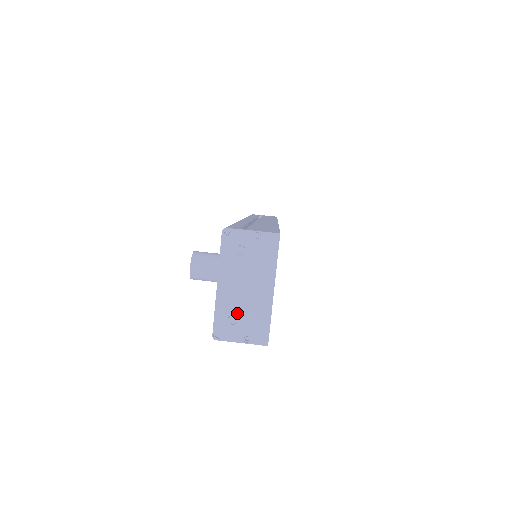
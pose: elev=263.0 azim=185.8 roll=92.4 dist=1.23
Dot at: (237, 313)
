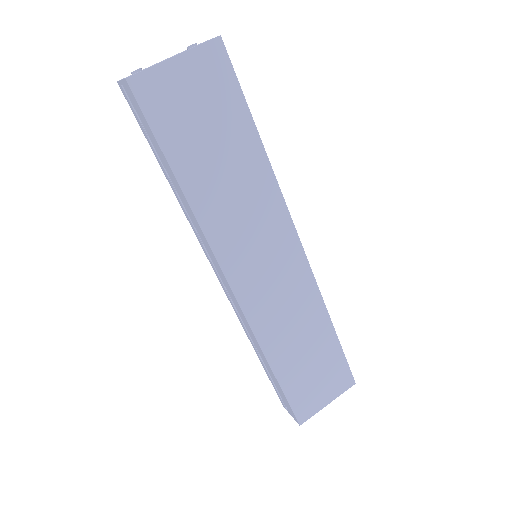
Dot at: occluded
